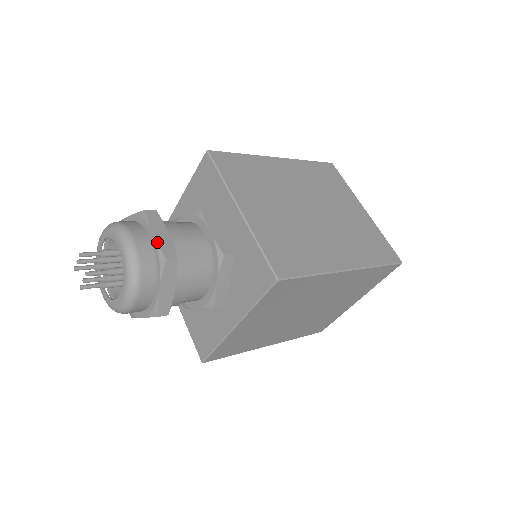
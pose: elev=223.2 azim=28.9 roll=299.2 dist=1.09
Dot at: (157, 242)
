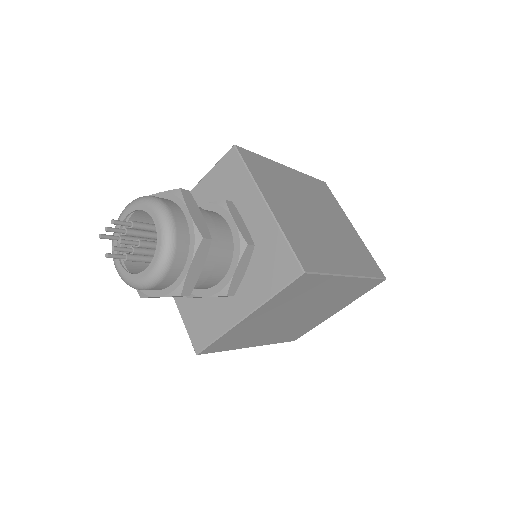
Dot at: (194, 220)
